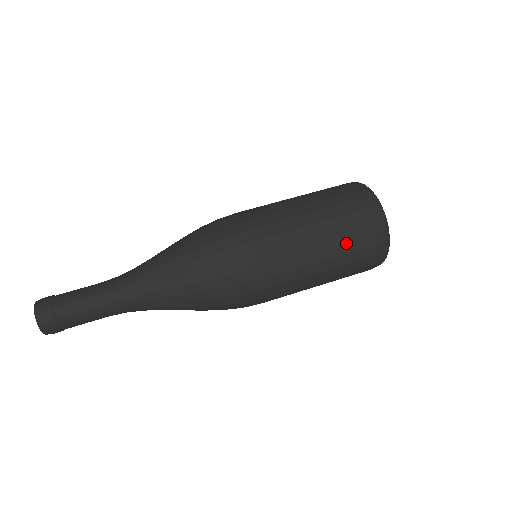
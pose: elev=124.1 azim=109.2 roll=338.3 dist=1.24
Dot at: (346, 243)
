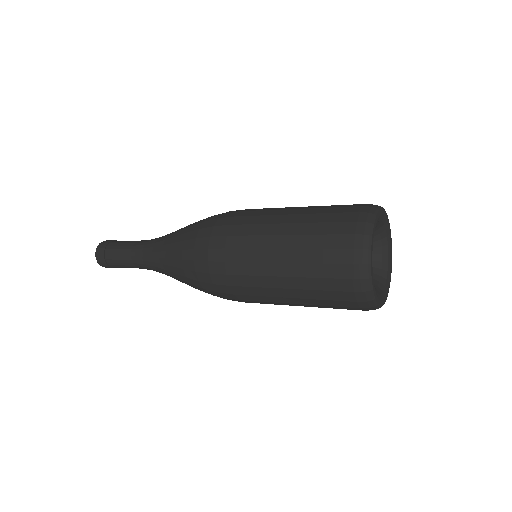
Dot at: (316, 224)
